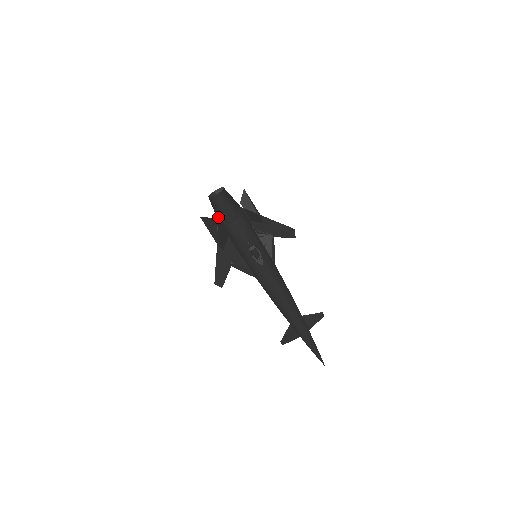
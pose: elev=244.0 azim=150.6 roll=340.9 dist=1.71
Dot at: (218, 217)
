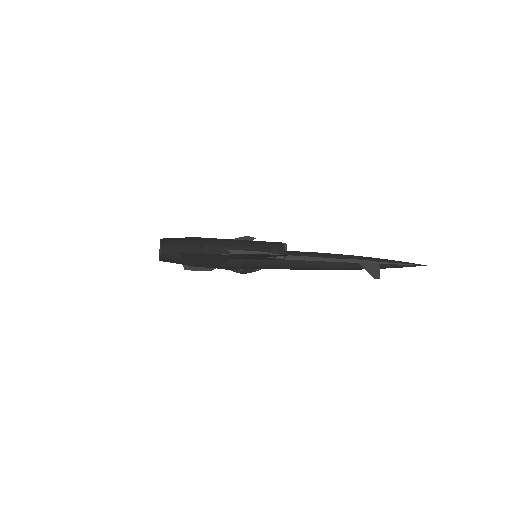
Dot at: occluded
